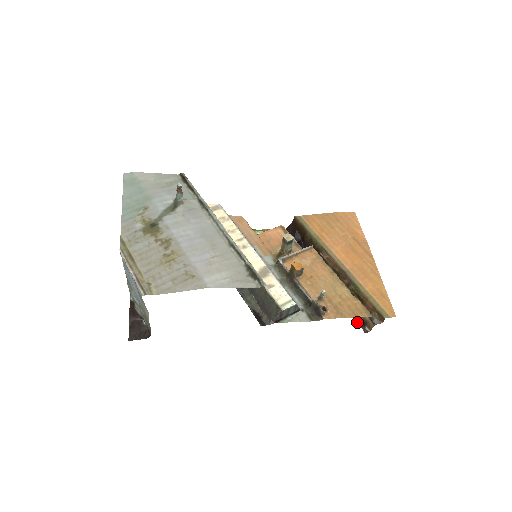
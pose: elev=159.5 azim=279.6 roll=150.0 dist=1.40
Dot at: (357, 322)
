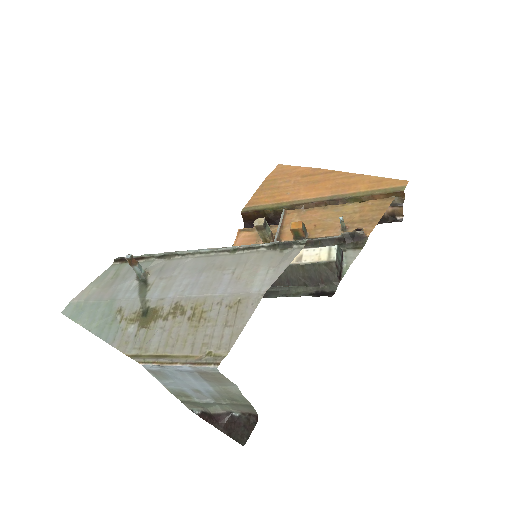
Dot at: occluded
